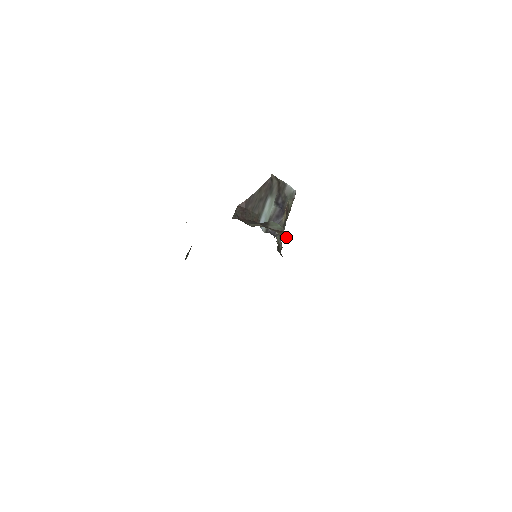
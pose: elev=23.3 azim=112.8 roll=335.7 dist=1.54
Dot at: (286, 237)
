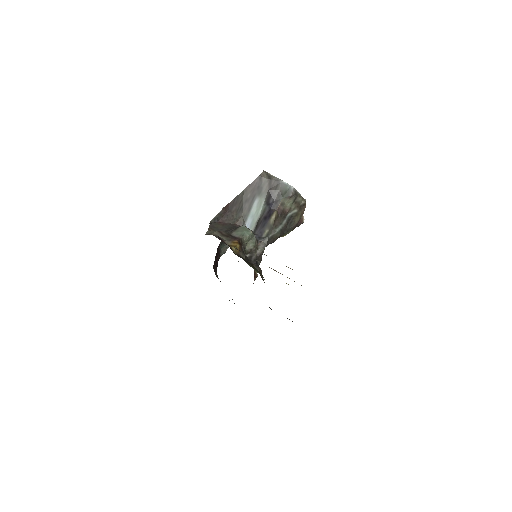
Dot at: (238, 246)
